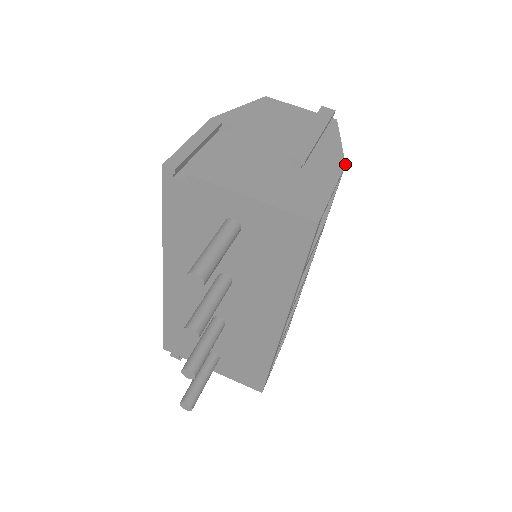
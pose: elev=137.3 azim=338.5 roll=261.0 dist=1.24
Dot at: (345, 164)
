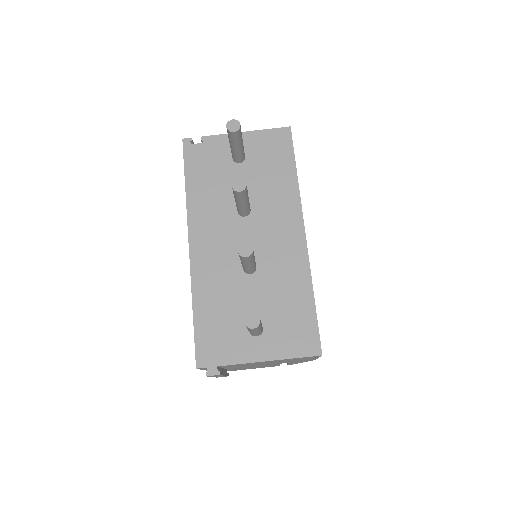
Dot at: occluded
